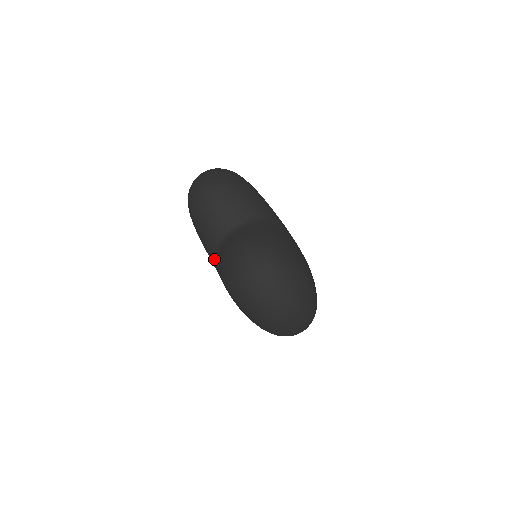
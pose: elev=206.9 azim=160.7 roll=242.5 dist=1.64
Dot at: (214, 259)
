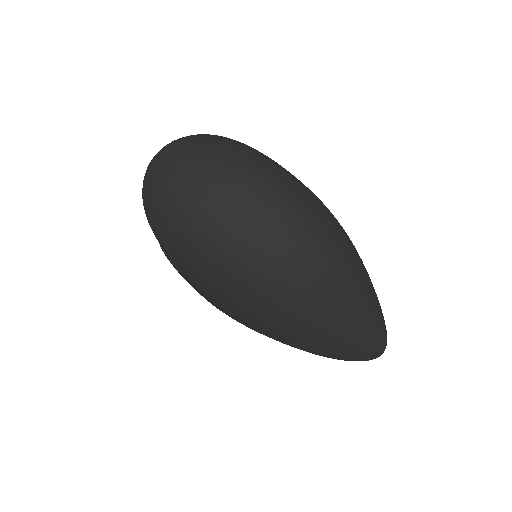
Dot at: occluded
